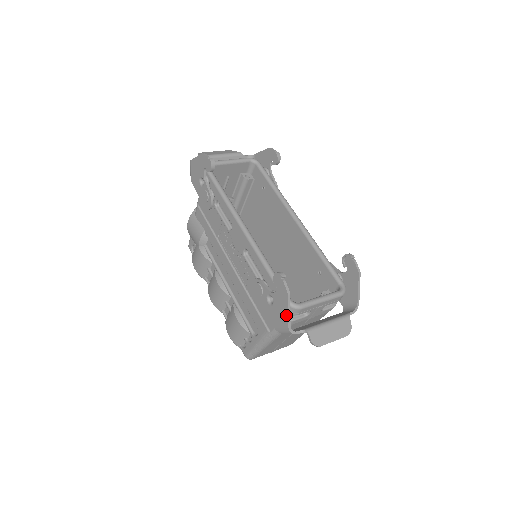
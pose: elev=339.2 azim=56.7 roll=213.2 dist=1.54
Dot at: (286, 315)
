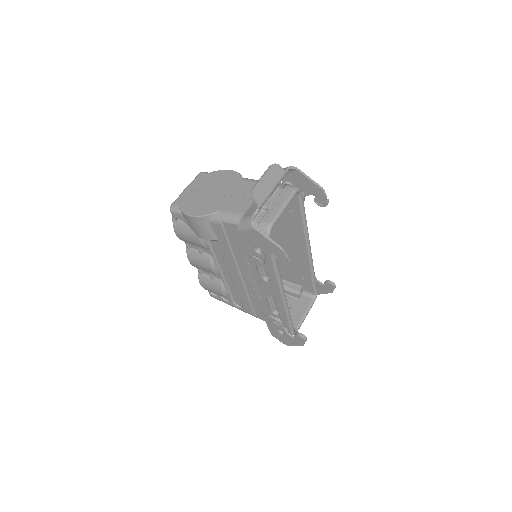
Dot at: (291, 345)
